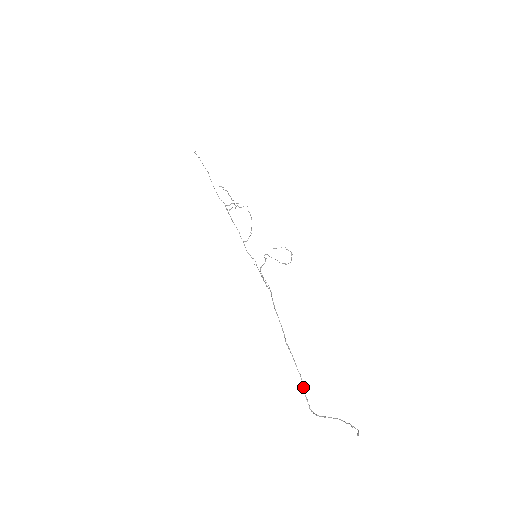
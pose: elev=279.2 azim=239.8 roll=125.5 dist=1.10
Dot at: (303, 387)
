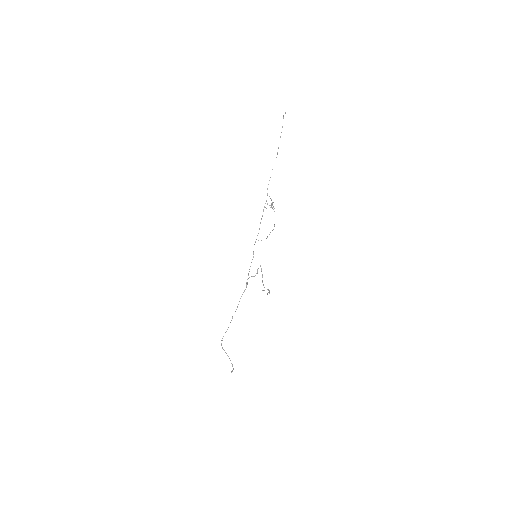
Dot at: occluded
